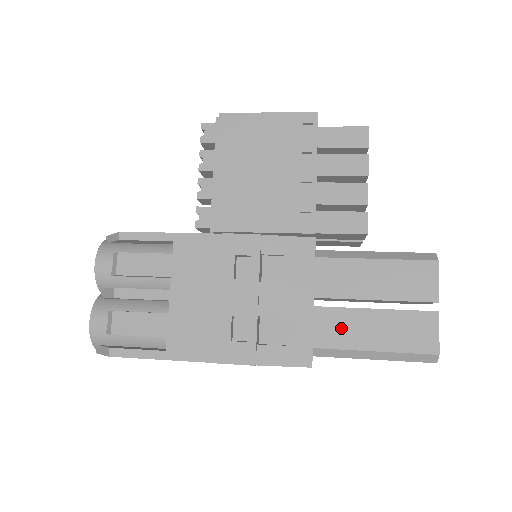
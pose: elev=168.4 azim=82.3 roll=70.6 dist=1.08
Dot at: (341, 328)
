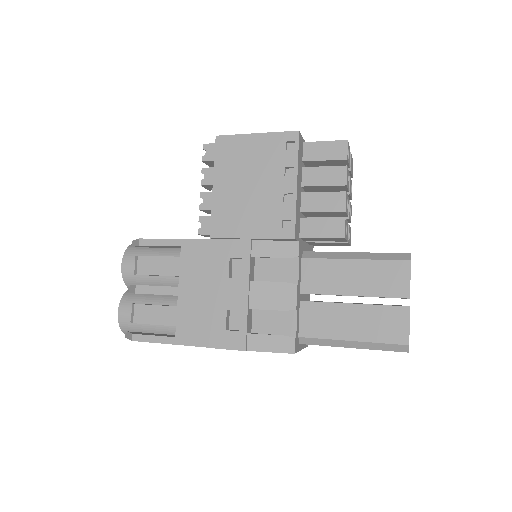
Dot at: (323, 320)
